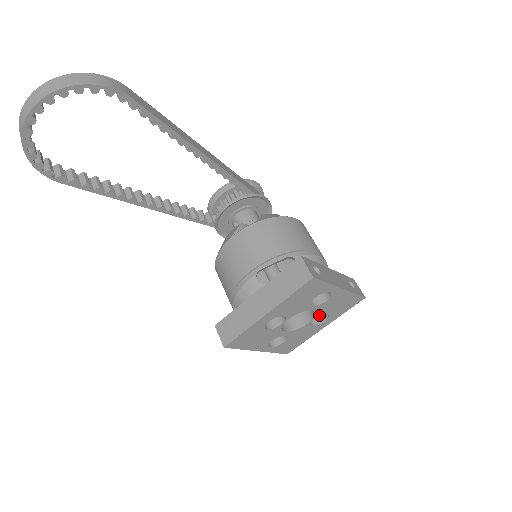
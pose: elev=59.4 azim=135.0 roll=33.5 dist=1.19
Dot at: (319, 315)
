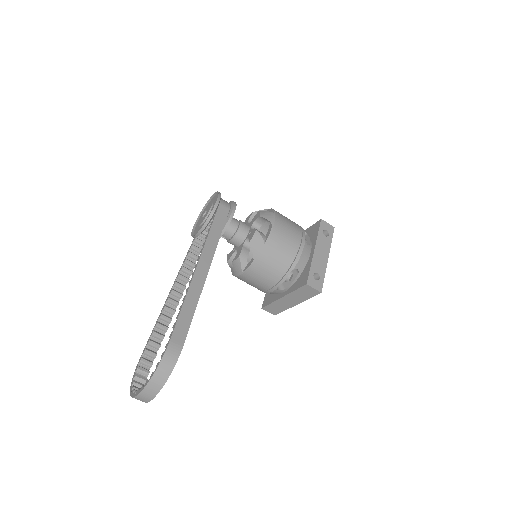
Dot at: occluded
